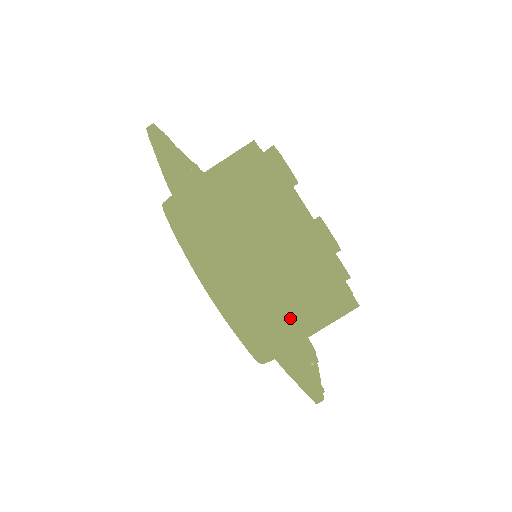
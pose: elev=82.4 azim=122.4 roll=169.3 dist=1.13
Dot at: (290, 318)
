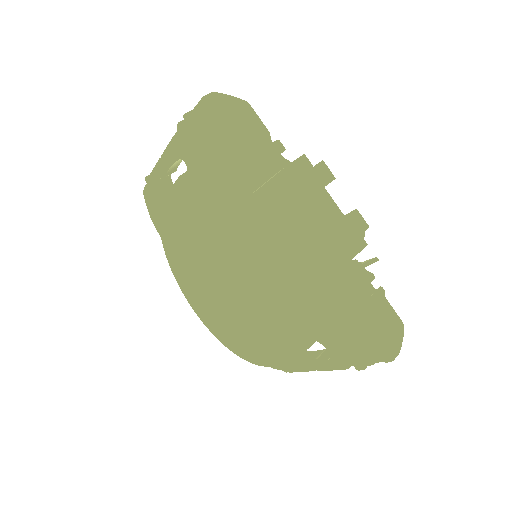
Dot at: occluded
